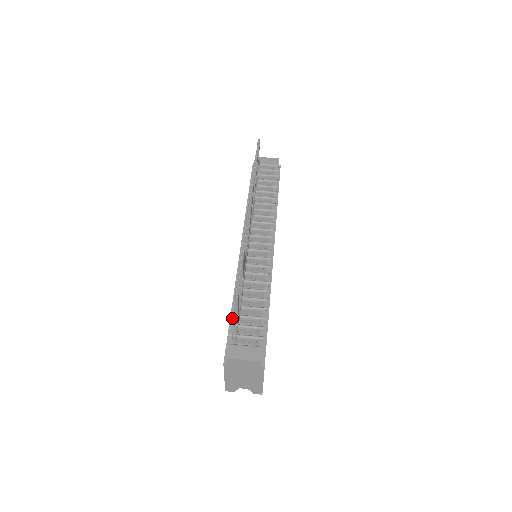
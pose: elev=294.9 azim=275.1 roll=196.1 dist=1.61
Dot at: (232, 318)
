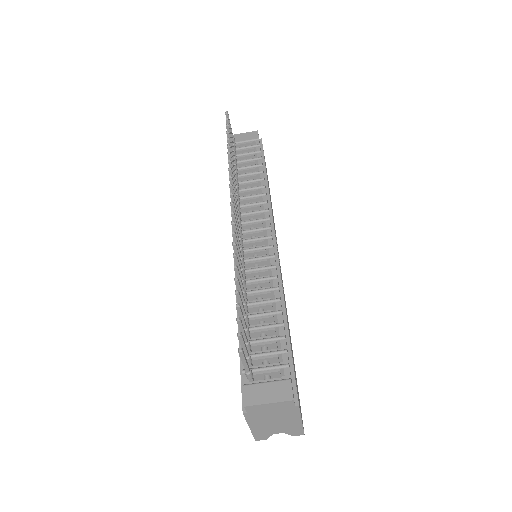
Dot at: occluded
